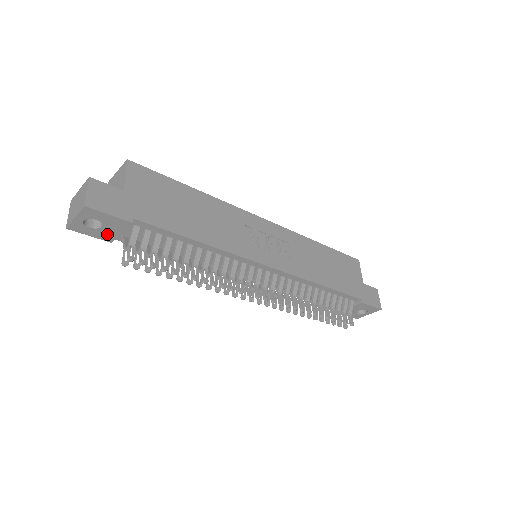
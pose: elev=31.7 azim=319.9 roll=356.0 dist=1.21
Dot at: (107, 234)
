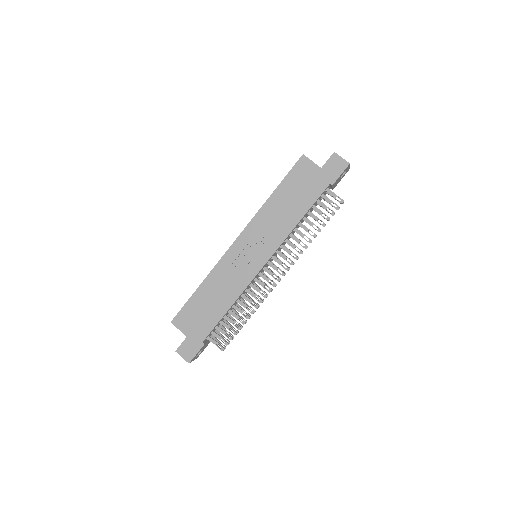
Dot at: occluded
